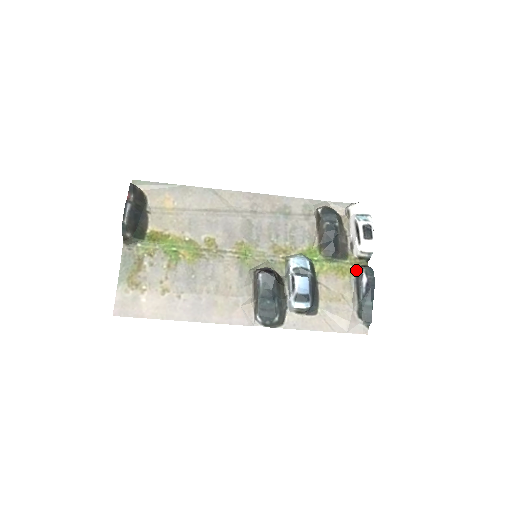
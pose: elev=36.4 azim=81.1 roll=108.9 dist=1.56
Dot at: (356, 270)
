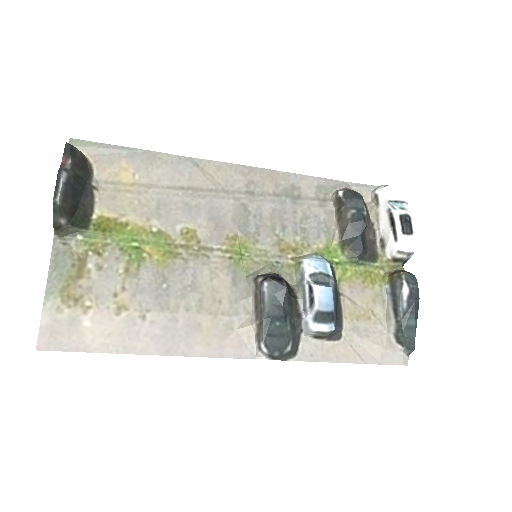
Dot at: (390, 276)
